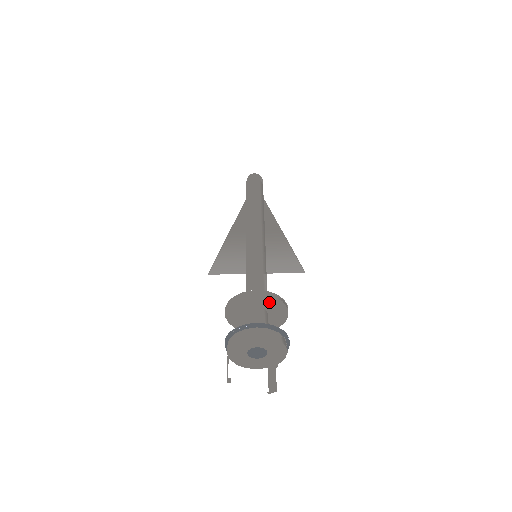
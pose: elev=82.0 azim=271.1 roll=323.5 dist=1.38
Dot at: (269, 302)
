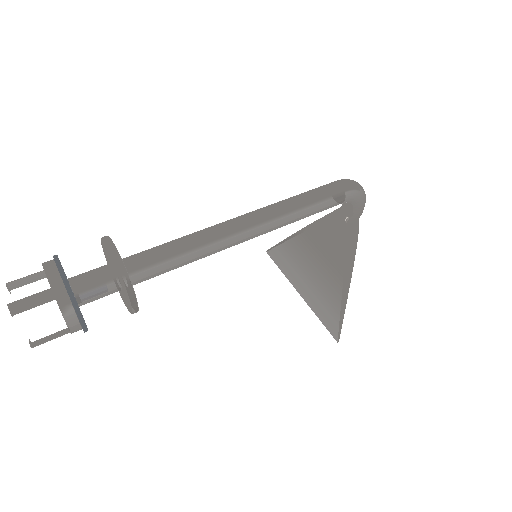
Dot at: (119, 272)
